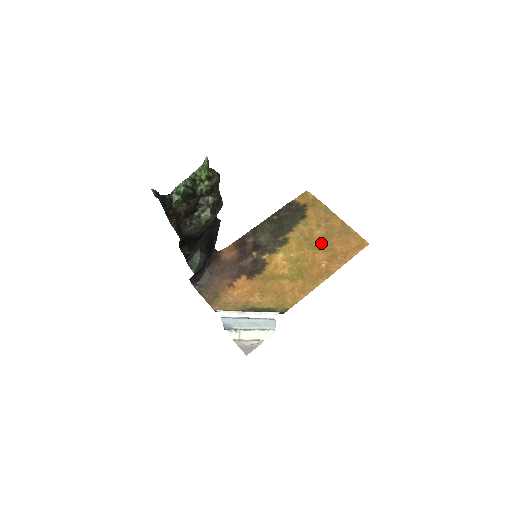
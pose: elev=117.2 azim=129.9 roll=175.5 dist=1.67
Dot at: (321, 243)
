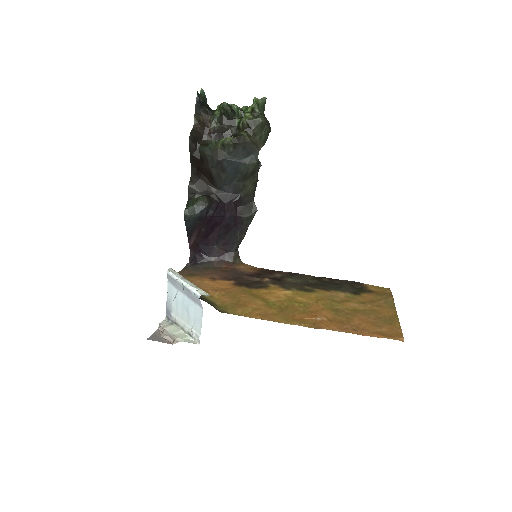
Dot at: (344, 310)
